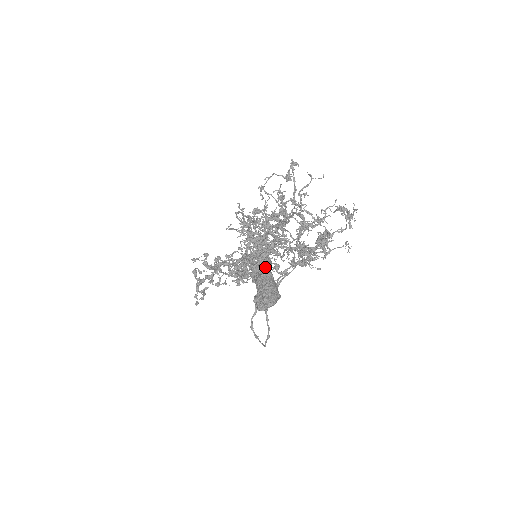
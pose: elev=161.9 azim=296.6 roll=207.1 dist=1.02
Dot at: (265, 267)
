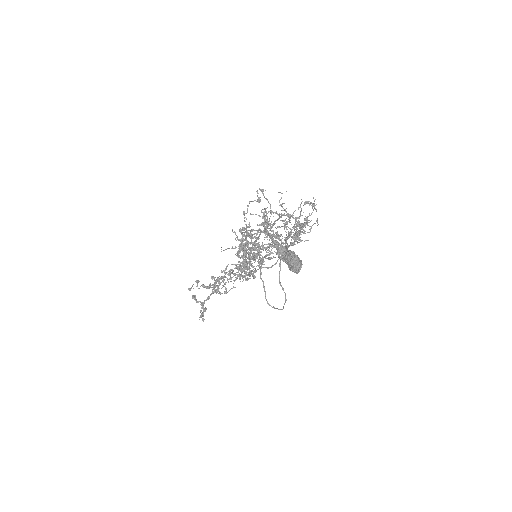
Dot at: (288, 250)
